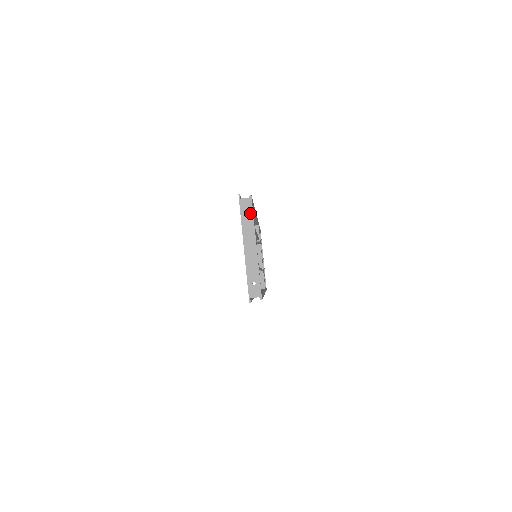
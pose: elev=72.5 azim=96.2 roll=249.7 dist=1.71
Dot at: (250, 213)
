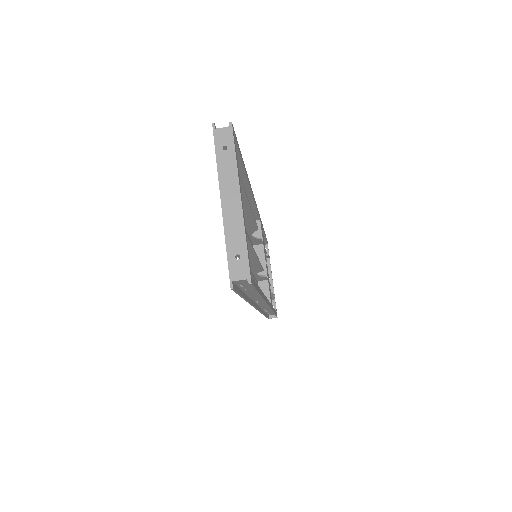
Dot at: (230, 149)
